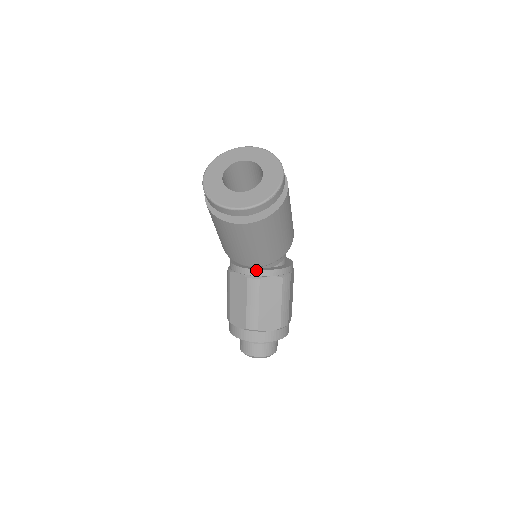
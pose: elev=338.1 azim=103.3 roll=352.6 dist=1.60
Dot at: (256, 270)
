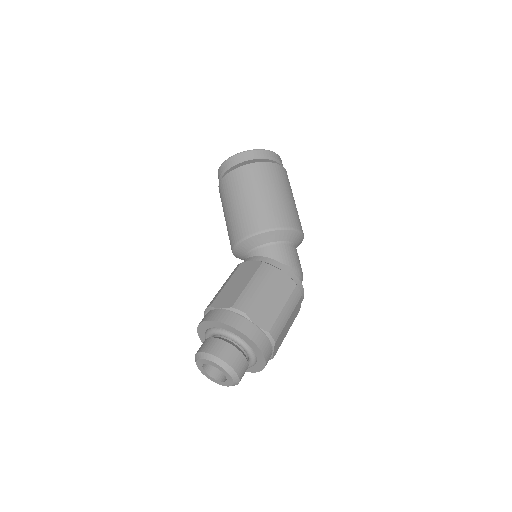
Dot at: (246, 260)
